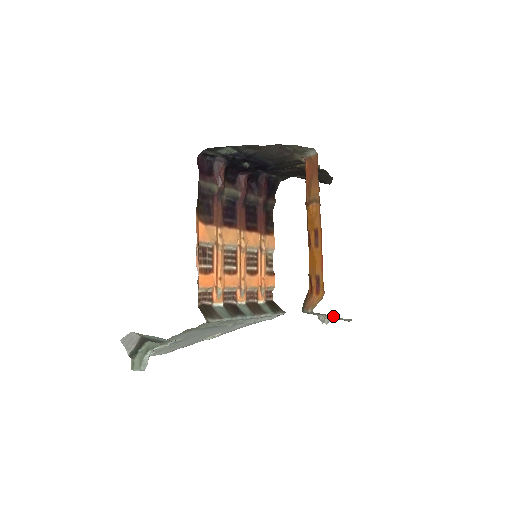
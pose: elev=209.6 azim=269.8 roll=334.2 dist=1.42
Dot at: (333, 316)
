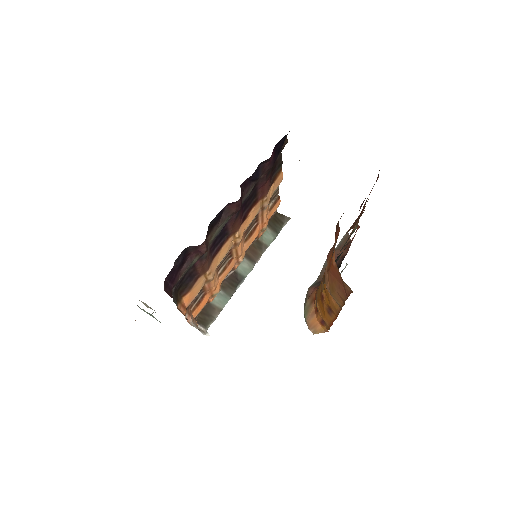
Dot at: (340, 273)
